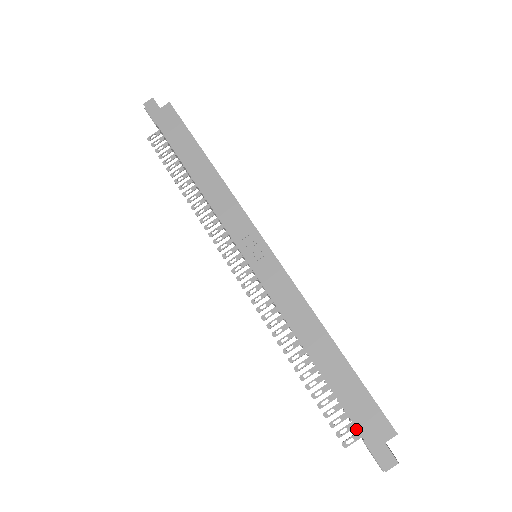
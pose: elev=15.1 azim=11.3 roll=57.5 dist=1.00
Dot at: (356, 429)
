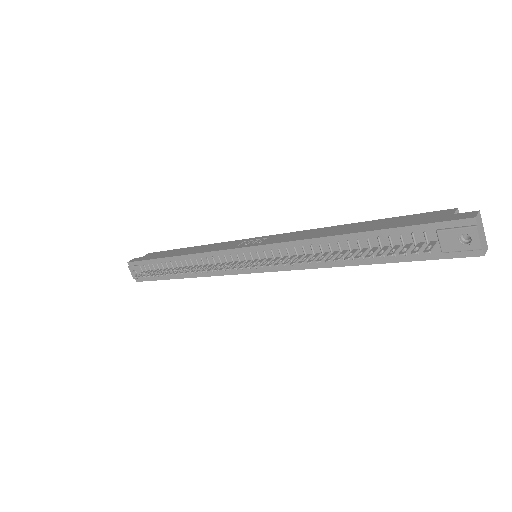
Dot at: (423, 233)
